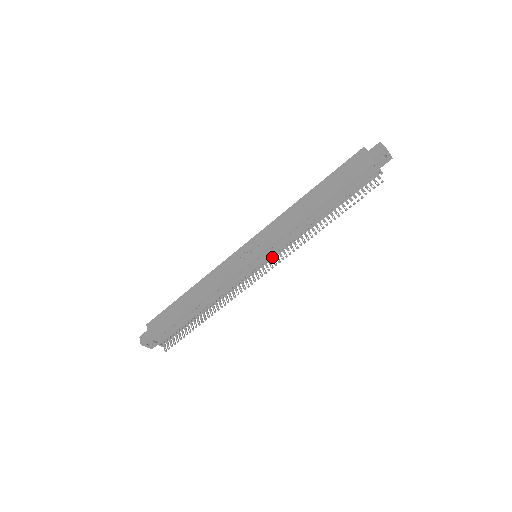
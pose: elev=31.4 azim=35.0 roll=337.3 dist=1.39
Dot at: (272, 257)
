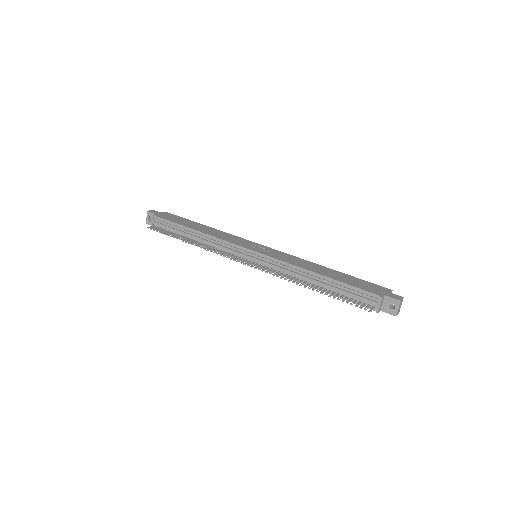
Dot at: (261, 265)
